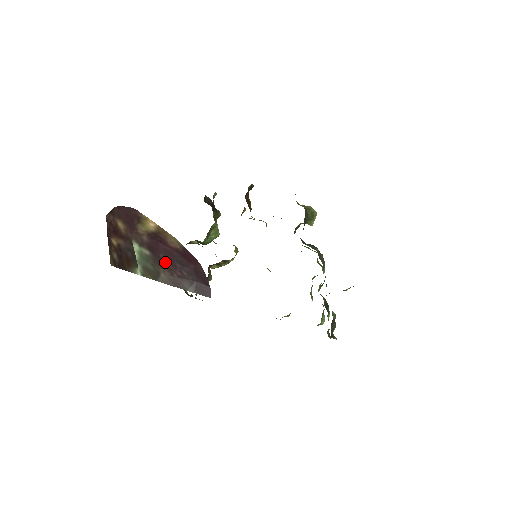
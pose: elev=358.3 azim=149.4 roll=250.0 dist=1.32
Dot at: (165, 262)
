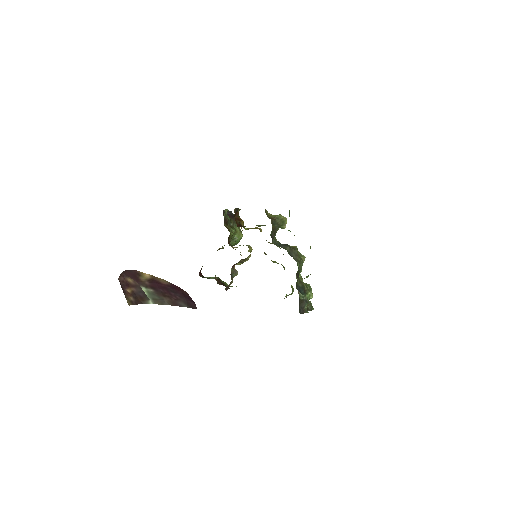
Dot at: (164, 293)
